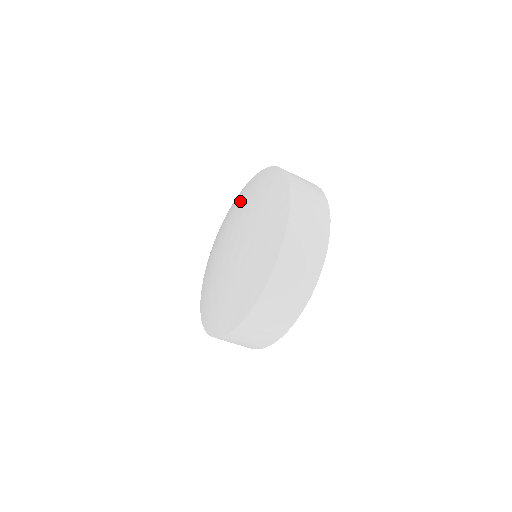
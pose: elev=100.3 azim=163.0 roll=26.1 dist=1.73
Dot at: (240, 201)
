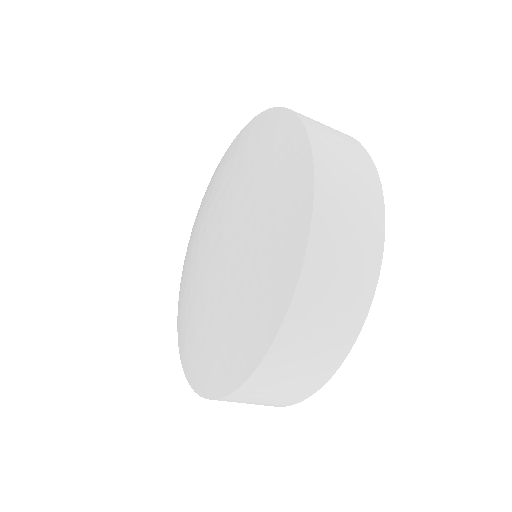
Dot at: (194, 227)
